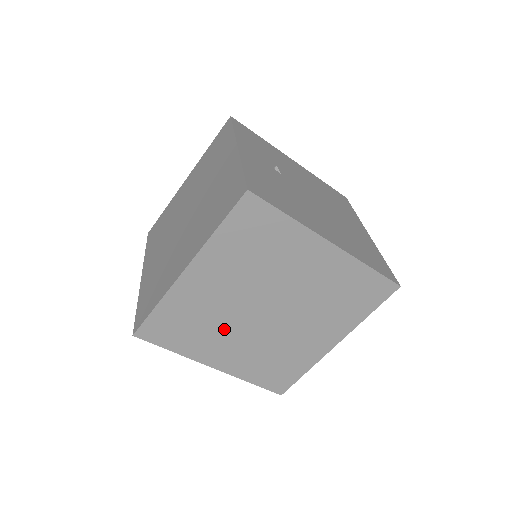
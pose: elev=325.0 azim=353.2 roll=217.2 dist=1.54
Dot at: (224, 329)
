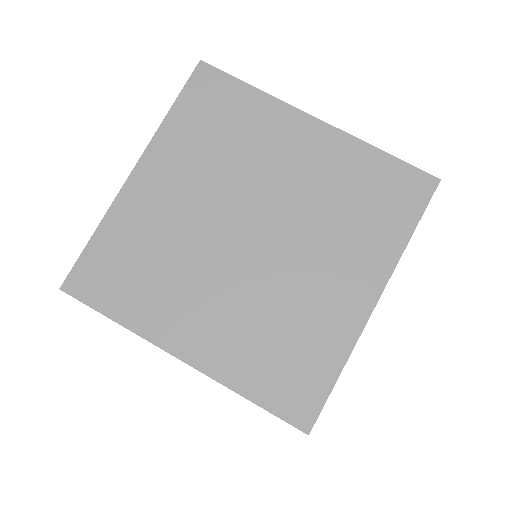
Dot at: occluded
